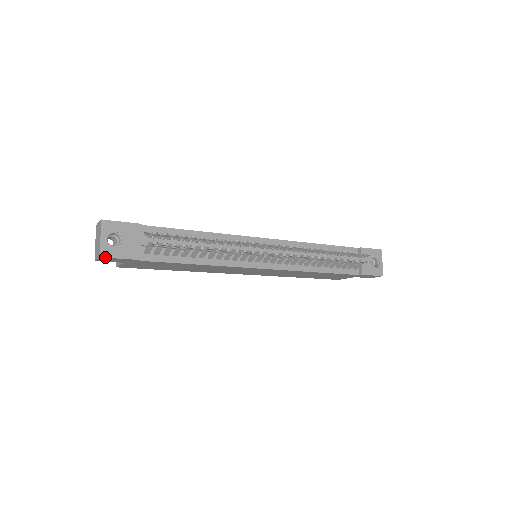
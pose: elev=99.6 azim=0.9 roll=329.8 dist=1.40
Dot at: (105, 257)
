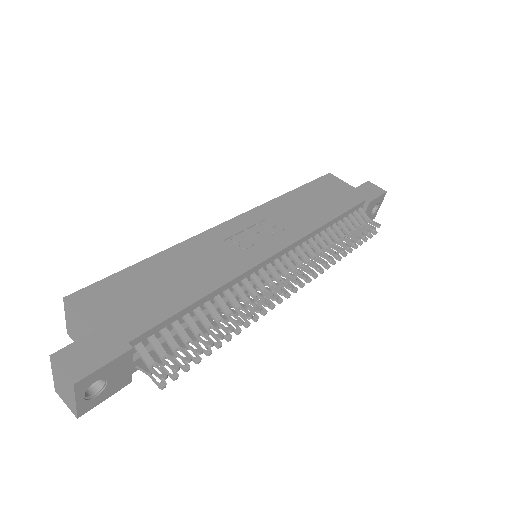
Dot at: occluded
